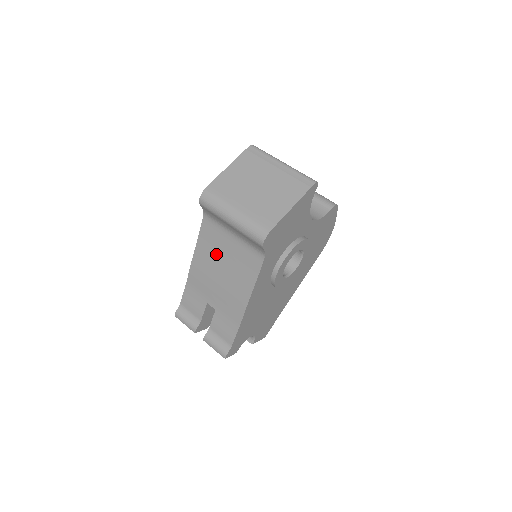
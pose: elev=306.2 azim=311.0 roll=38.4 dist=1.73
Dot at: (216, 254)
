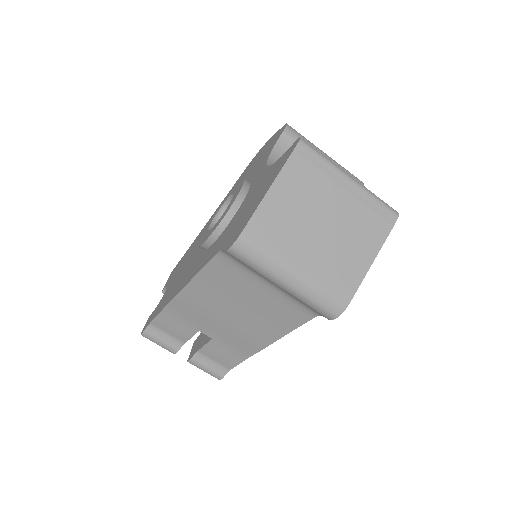
Dot at: (230, 294)
